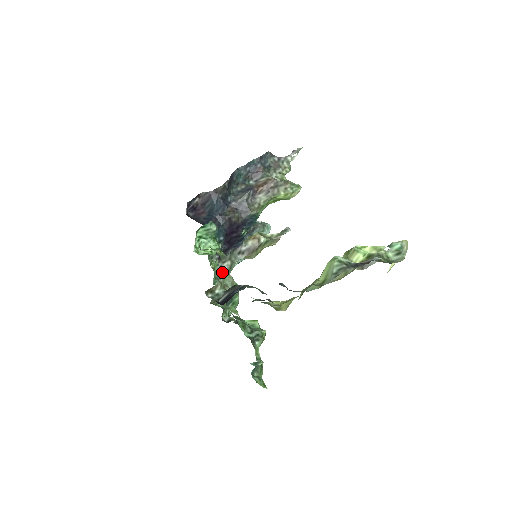
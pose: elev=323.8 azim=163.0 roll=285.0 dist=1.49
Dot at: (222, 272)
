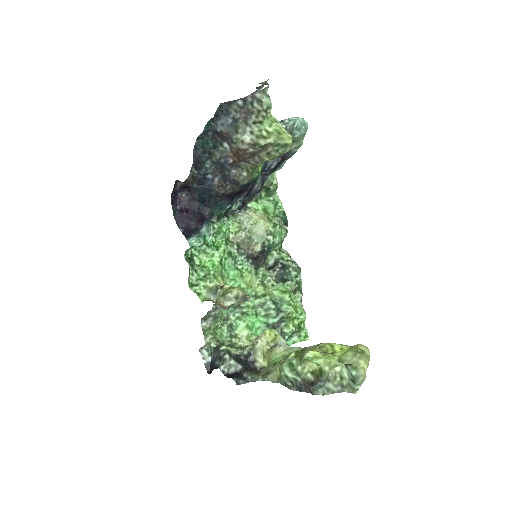
Dot at: (208, 327)
